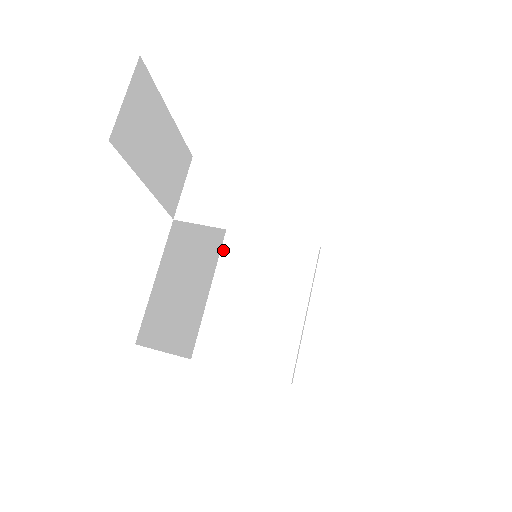
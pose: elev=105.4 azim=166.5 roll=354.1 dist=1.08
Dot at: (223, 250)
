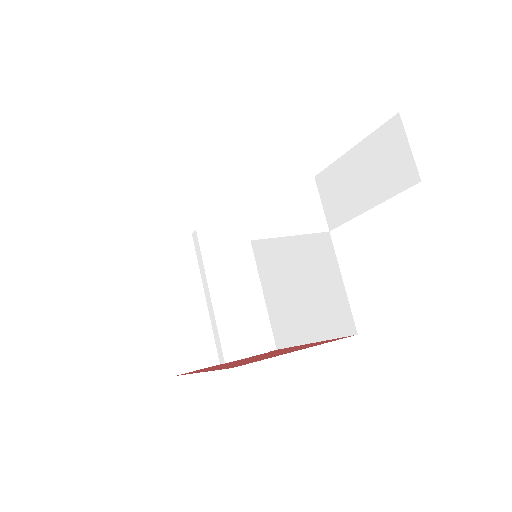
Dot at: (155, 264)
